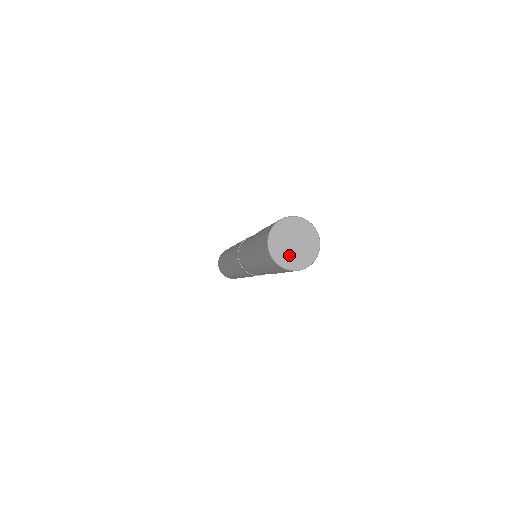
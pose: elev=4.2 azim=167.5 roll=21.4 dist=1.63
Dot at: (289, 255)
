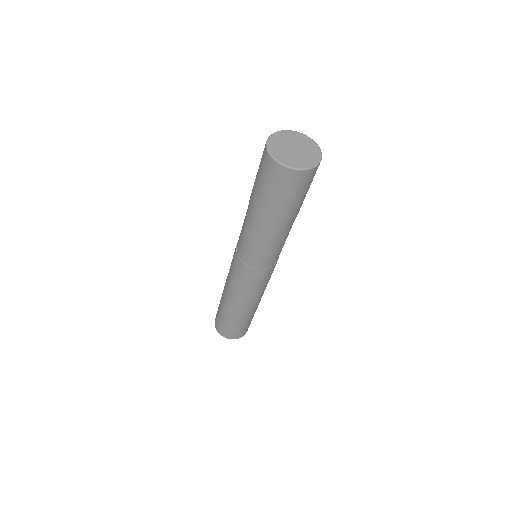
Dot at: (302, 158)
